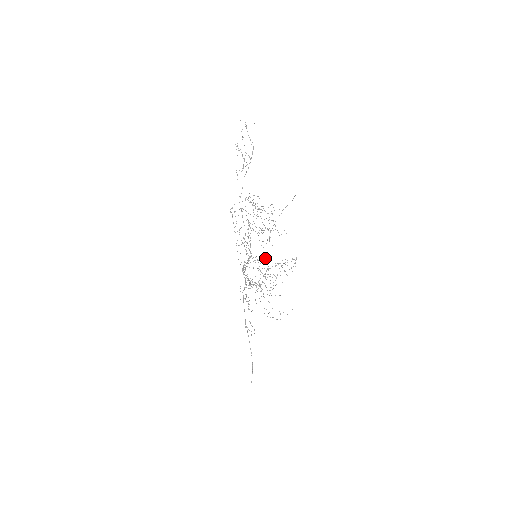
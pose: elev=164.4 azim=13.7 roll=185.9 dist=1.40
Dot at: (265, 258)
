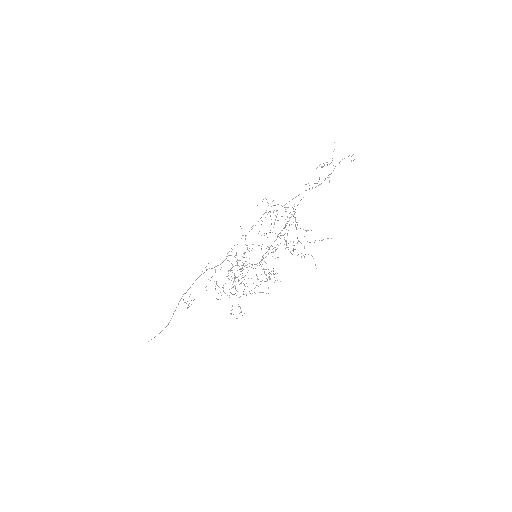
Dot at: occluded
